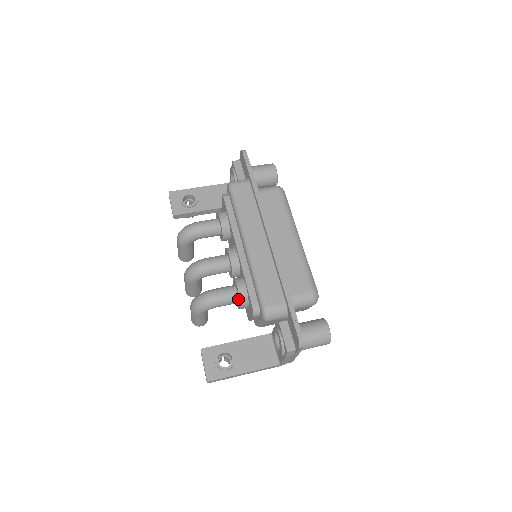
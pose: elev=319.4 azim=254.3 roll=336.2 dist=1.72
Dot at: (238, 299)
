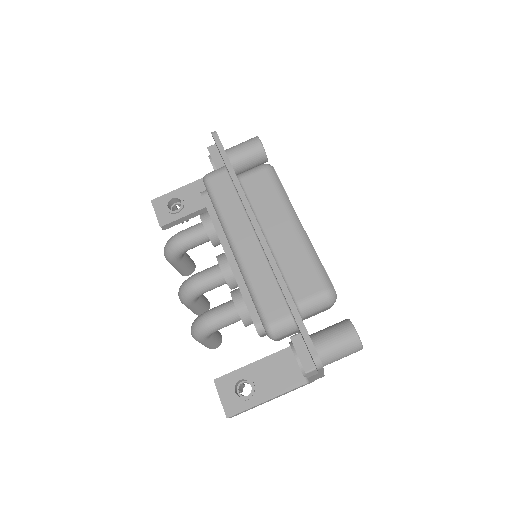
Dot at: occluded
